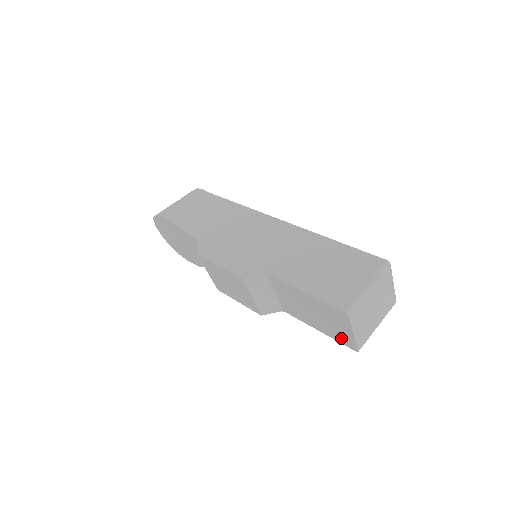
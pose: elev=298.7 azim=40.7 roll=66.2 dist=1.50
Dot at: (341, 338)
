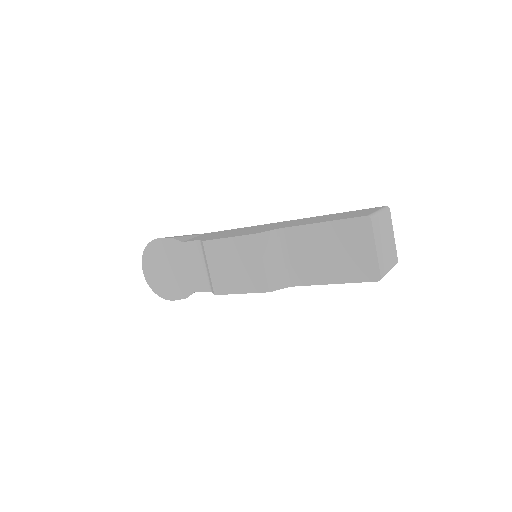
Dot at: (361, 271)
